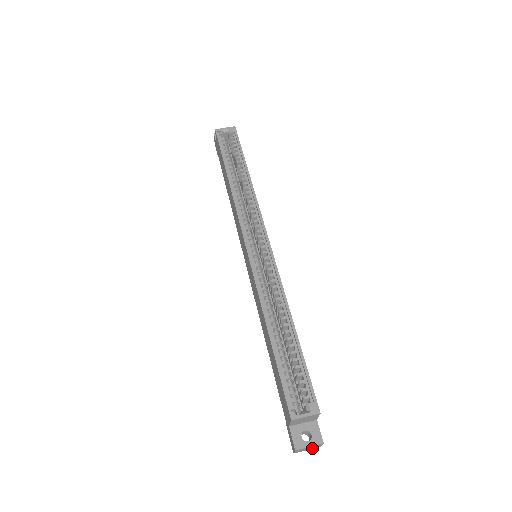
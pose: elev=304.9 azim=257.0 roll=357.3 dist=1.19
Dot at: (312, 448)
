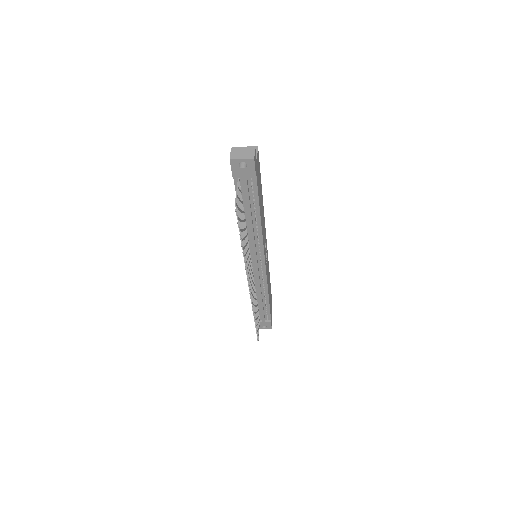
Dot at: (246, 158)
